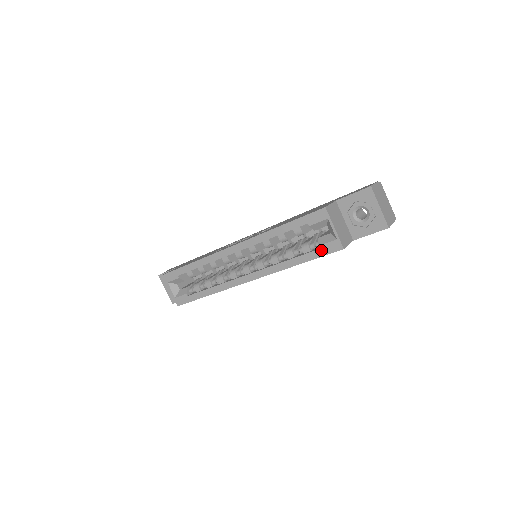
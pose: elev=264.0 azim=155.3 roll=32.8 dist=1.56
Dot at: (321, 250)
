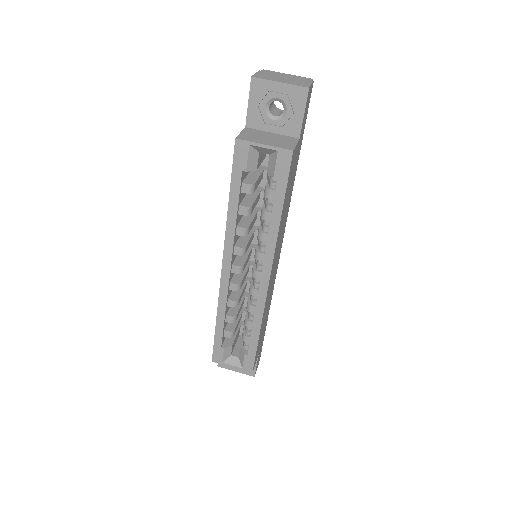
Dot at: (280, 177)
